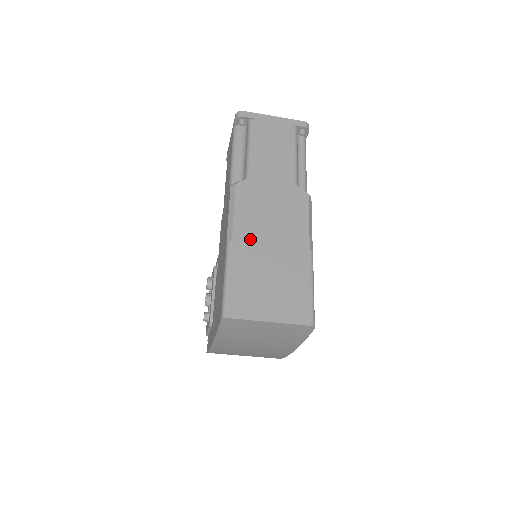
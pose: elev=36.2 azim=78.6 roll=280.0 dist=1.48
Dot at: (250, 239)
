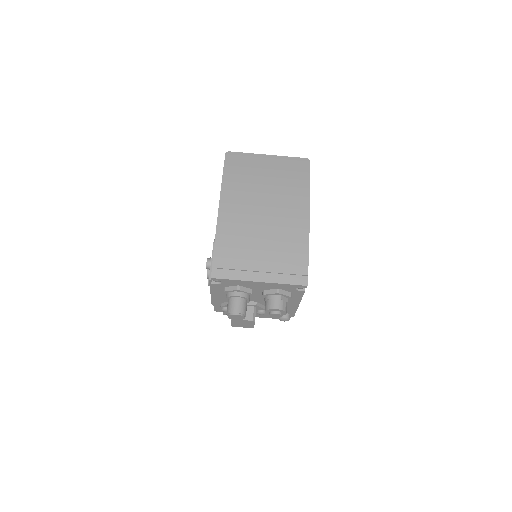
Dot at: occluded
